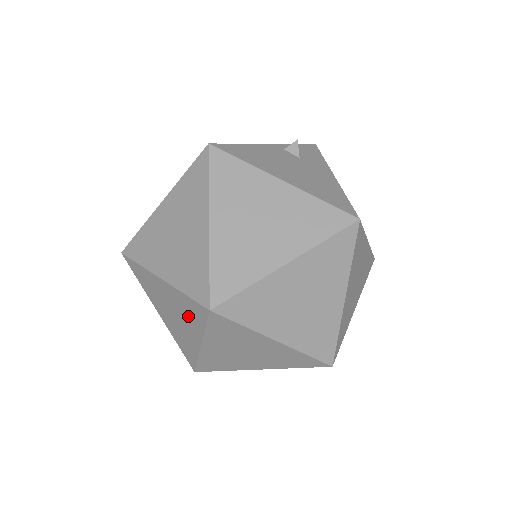
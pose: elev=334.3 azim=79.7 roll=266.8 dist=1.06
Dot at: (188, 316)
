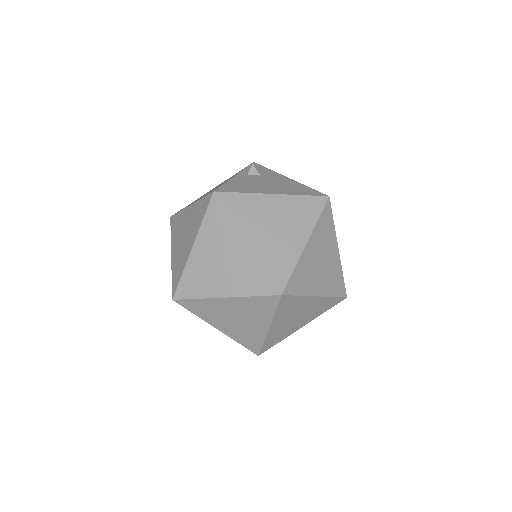
Dot at: (256, 312)
